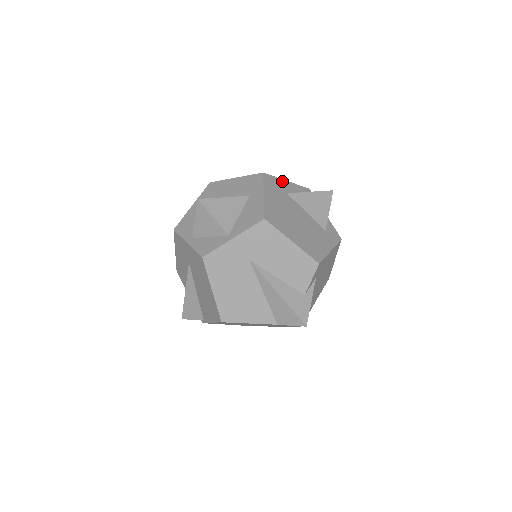
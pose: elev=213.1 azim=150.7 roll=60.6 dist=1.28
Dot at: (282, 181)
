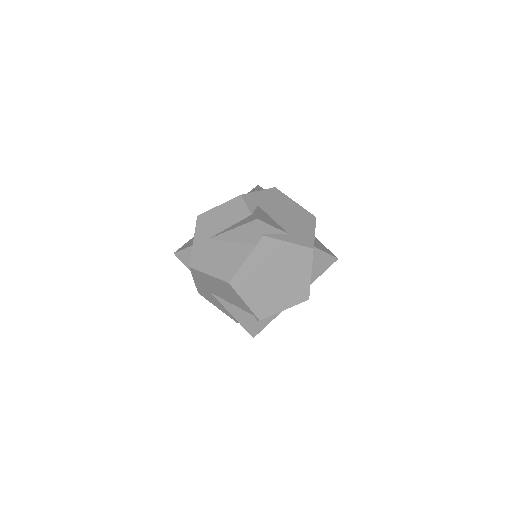
Dot at: occluded
